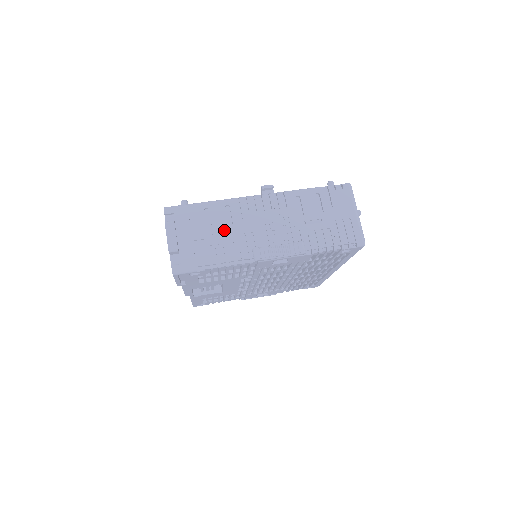
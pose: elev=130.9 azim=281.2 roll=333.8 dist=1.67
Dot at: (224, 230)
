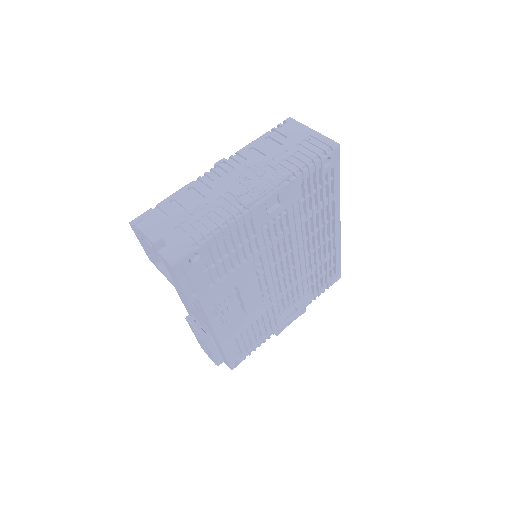
Dot at: (199, 205)
